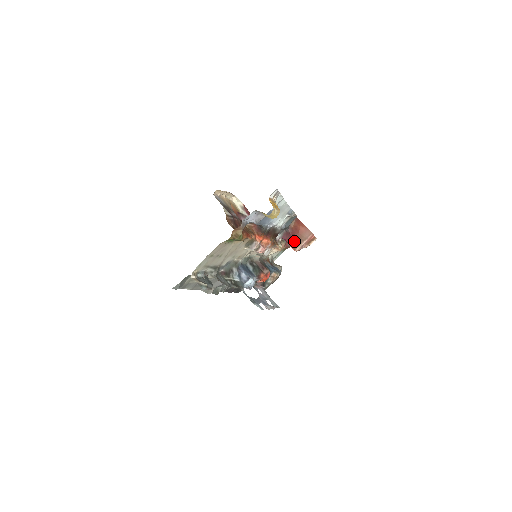
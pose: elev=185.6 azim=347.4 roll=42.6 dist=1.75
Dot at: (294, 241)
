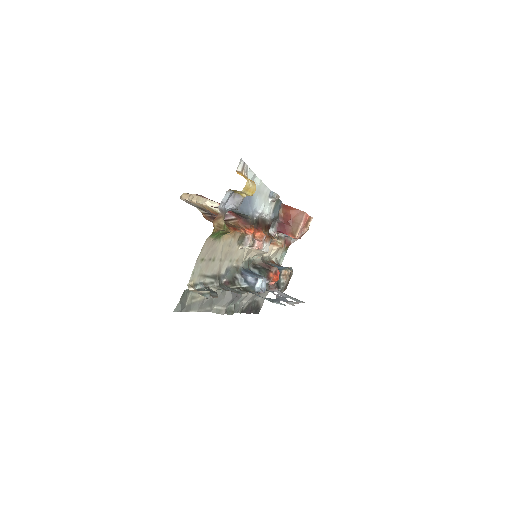
Dot at: (290, 229)
